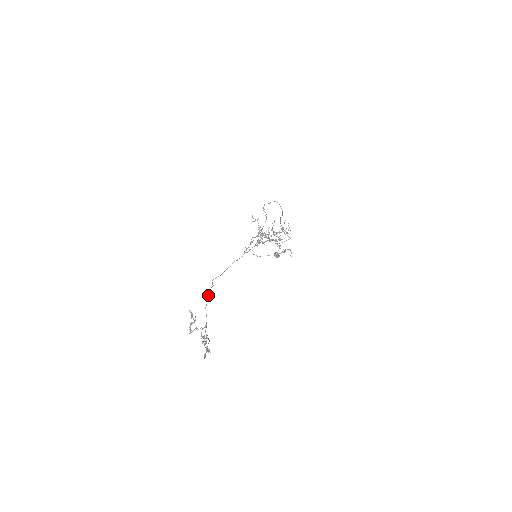
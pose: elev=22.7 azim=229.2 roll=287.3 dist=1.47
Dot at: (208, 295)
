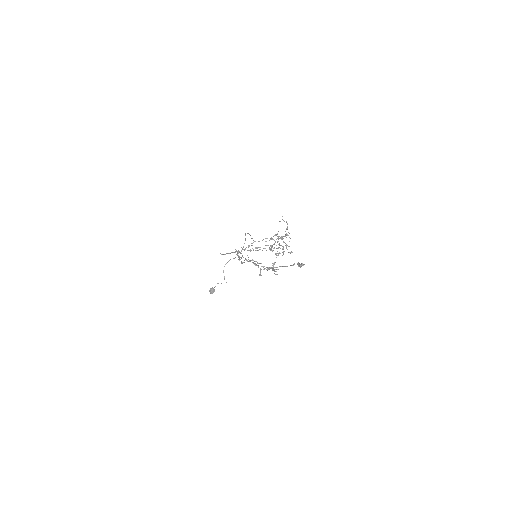
Dot at: occluded
